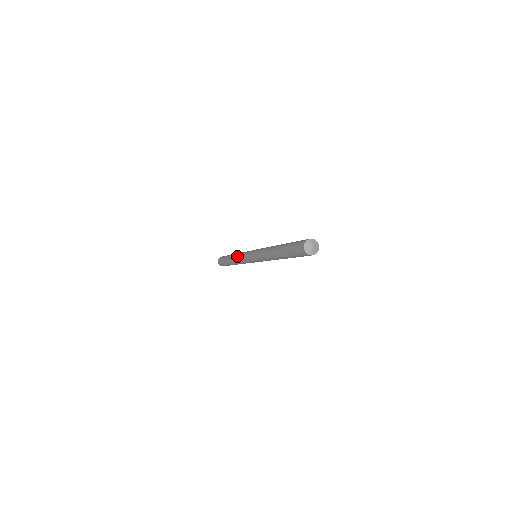
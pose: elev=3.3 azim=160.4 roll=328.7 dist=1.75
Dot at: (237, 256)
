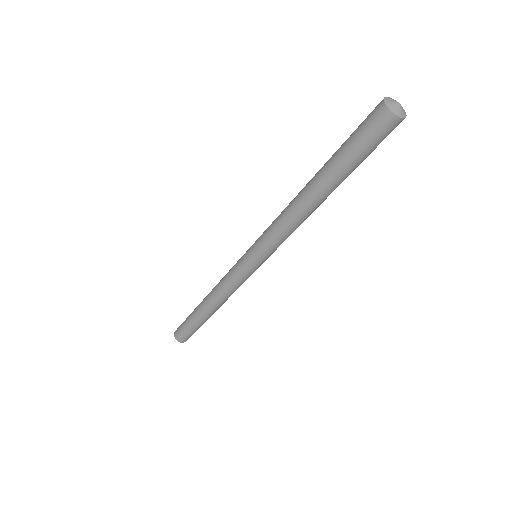
Dot at: occluded
